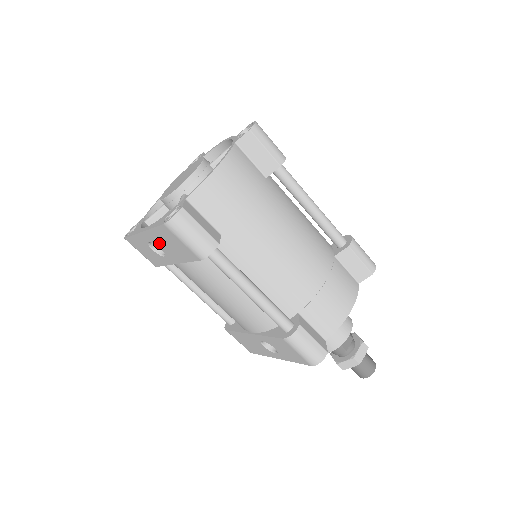
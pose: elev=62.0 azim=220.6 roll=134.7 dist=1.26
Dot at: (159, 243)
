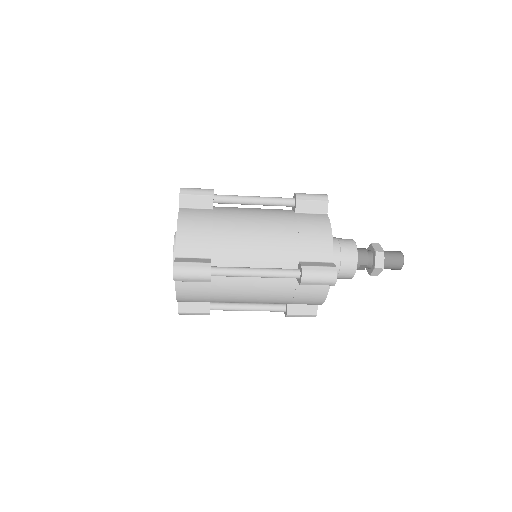
Dot at: occluded
